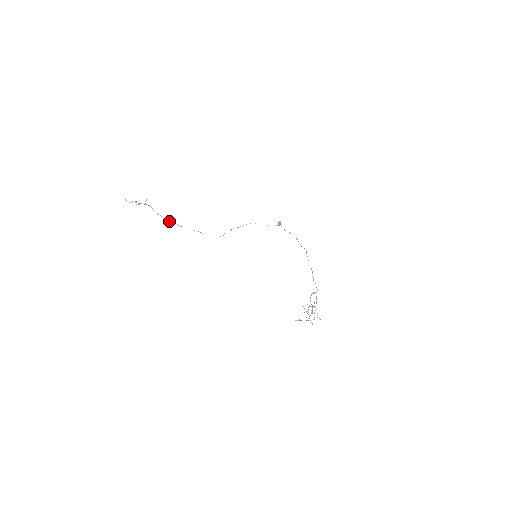
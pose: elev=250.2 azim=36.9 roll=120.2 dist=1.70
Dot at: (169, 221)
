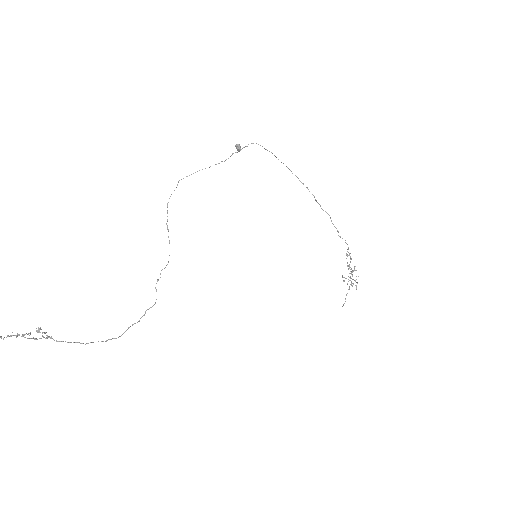
Dot at: occluded
